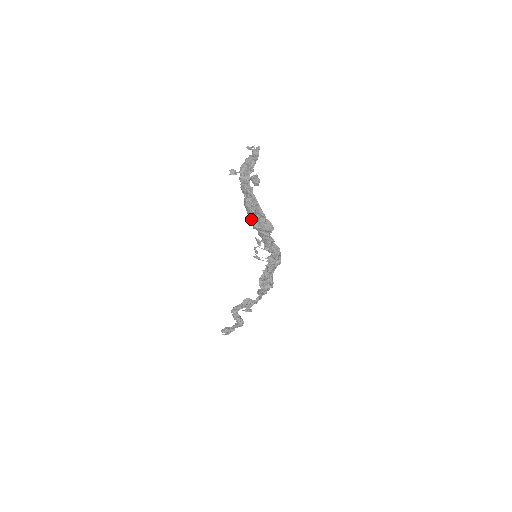
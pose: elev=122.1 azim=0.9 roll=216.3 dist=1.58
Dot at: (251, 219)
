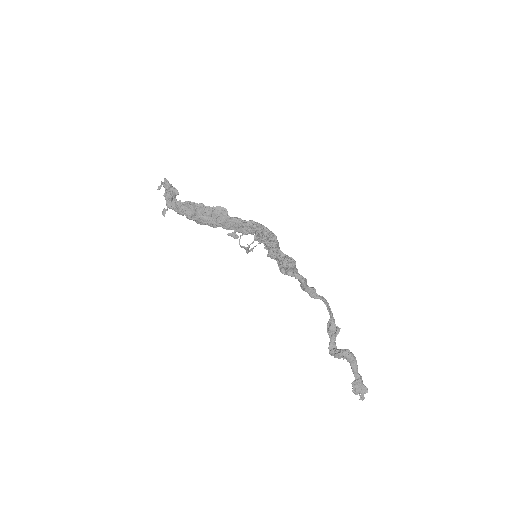
Dot at: (205, 223)
